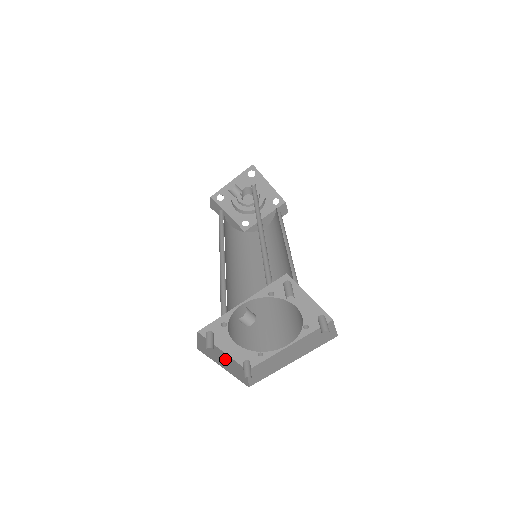
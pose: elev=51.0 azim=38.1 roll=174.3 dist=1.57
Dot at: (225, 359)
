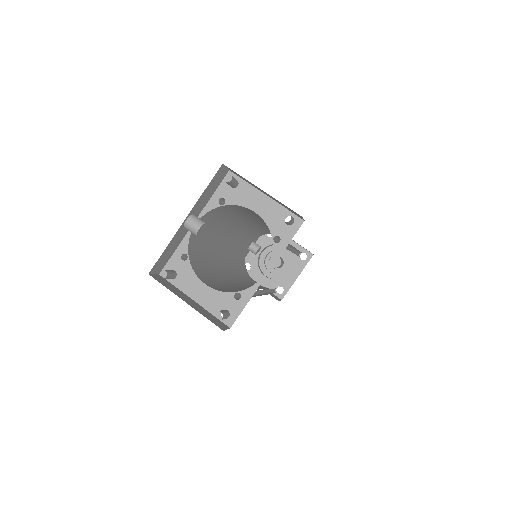
Dot at: (193, 303)
